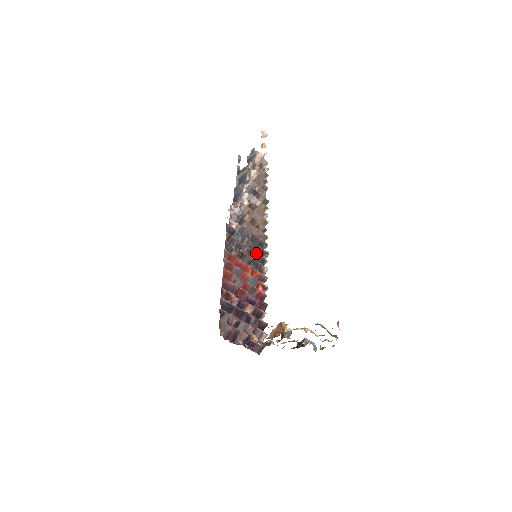
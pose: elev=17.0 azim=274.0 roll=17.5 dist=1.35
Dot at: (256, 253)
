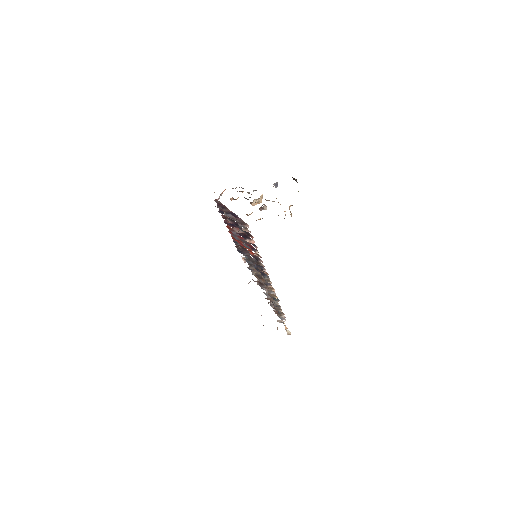
Dot at: occluded
